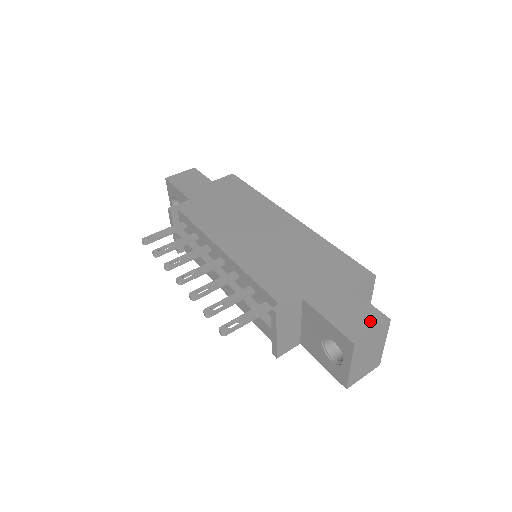
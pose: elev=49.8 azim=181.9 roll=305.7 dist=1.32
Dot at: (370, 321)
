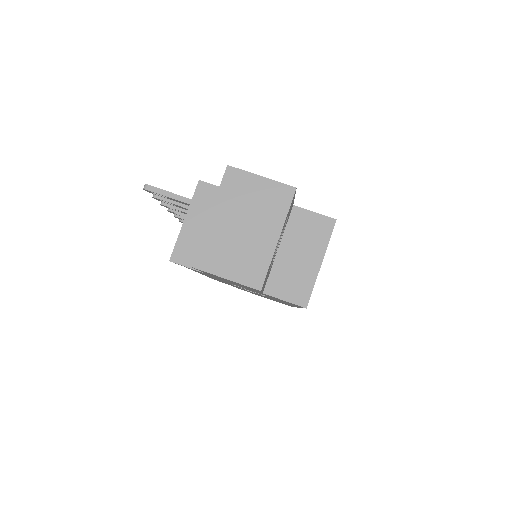
Dot at: occluded
